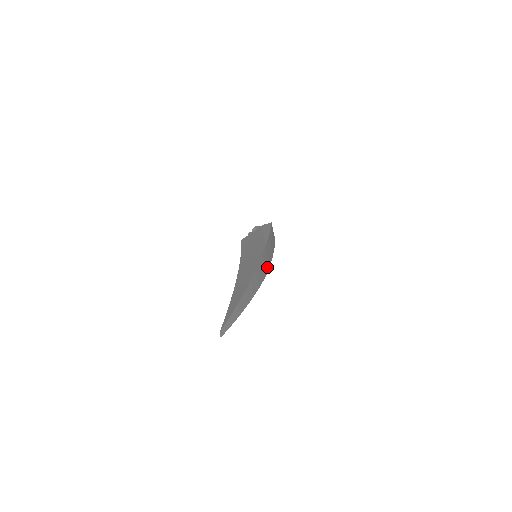
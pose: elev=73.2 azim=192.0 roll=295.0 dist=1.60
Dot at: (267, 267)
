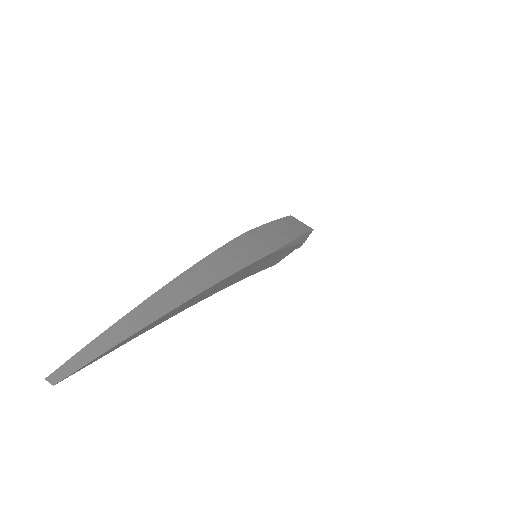
Dot at: (261, 252)
